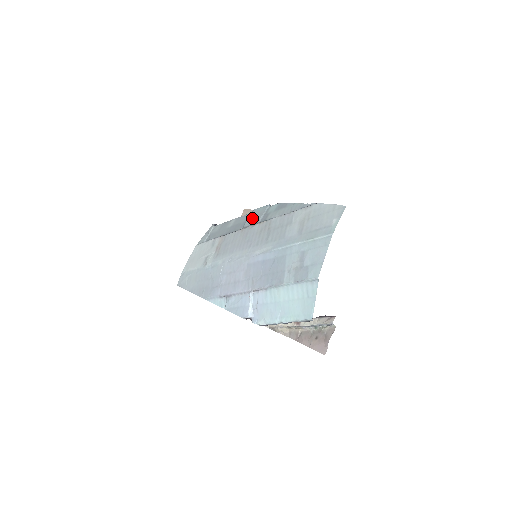
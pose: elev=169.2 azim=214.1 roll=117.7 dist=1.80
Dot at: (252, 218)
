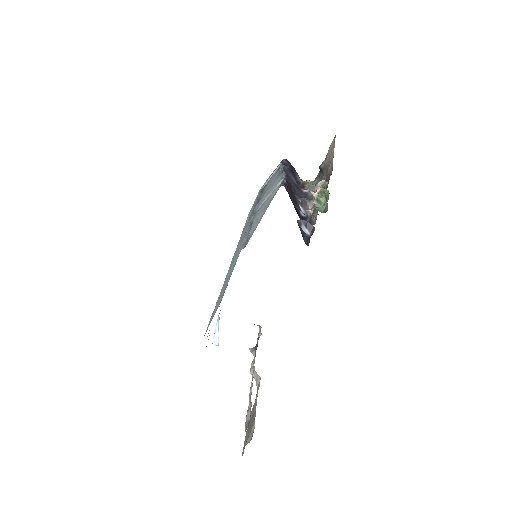
Dot at: (267, 192)
